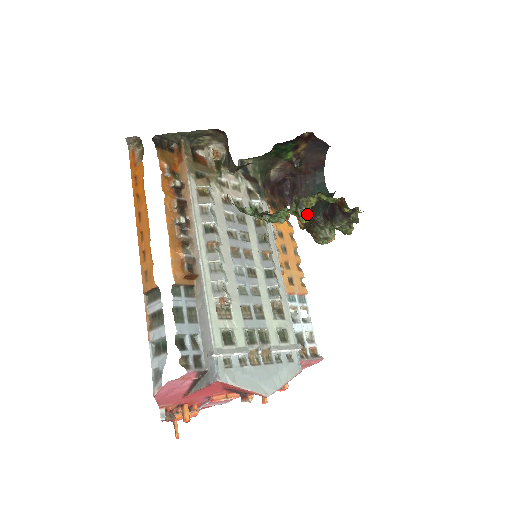
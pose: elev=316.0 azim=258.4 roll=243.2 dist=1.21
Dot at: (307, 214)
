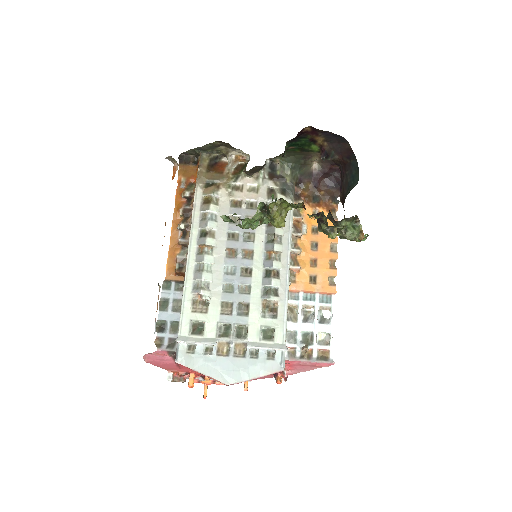
Dot at: (277, 220)
